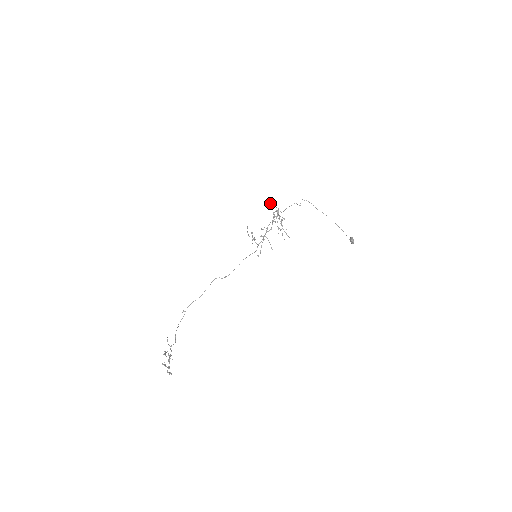
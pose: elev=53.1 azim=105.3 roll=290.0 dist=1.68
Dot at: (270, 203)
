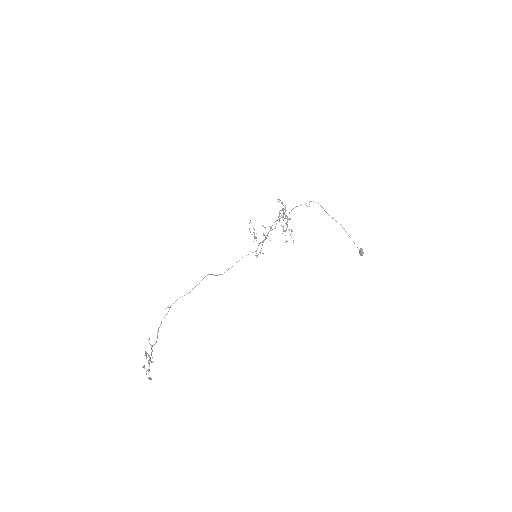
Dot at: occluded
